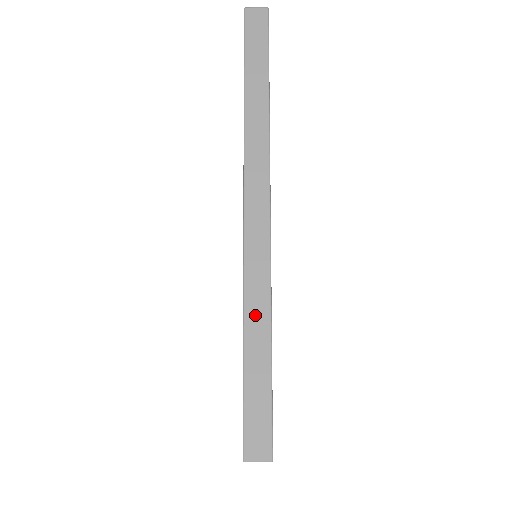
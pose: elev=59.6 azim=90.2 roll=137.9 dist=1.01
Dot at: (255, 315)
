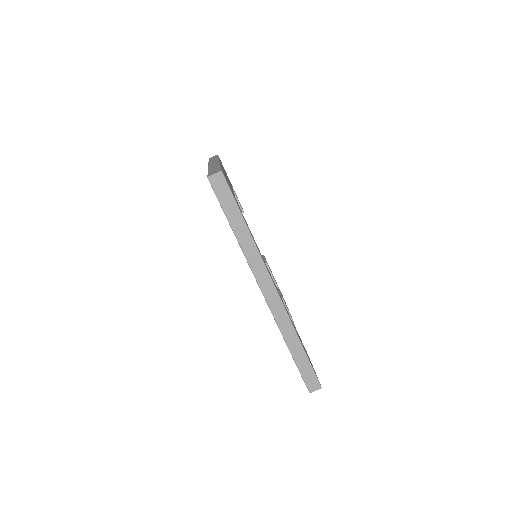
Dot at: (290, 338)
